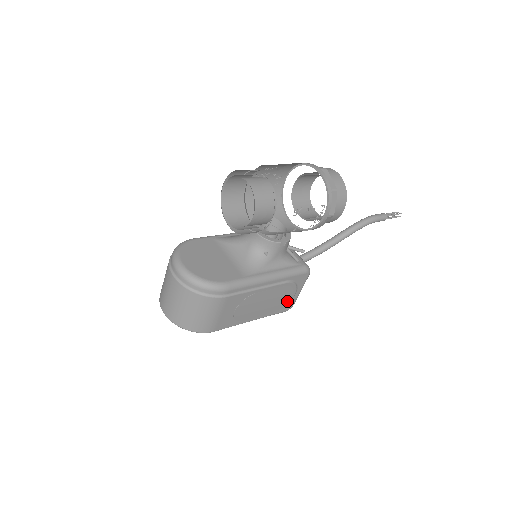
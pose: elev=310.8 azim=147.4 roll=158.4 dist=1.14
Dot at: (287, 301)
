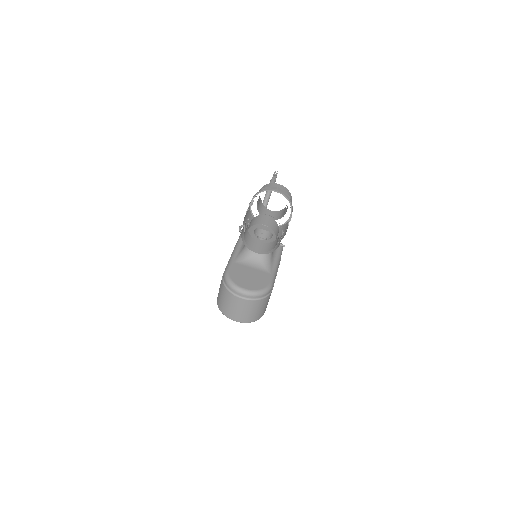
Dot at: occluded
